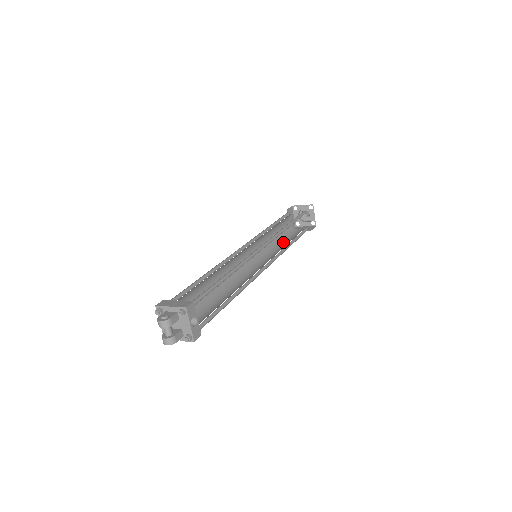
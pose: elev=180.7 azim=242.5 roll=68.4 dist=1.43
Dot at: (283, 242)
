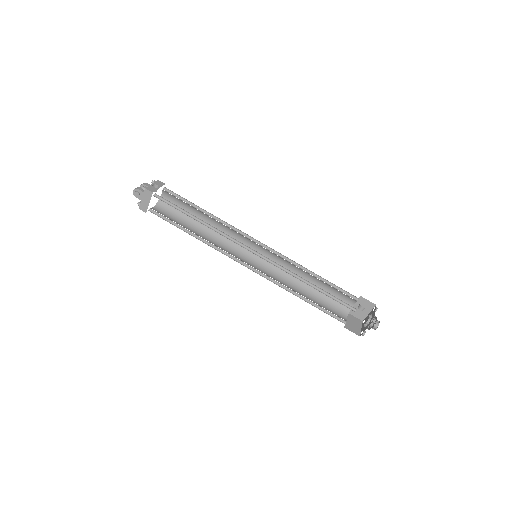
Dot at: occluded
